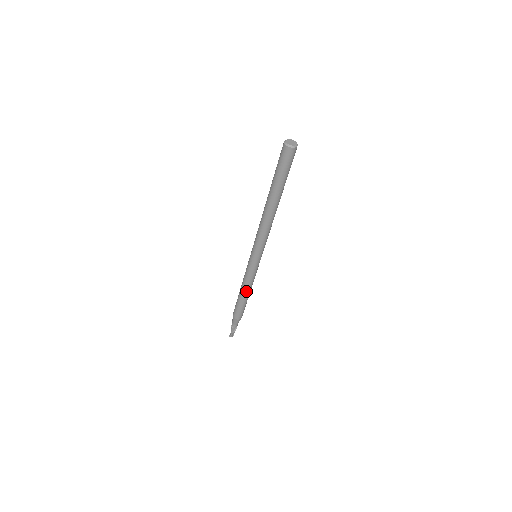
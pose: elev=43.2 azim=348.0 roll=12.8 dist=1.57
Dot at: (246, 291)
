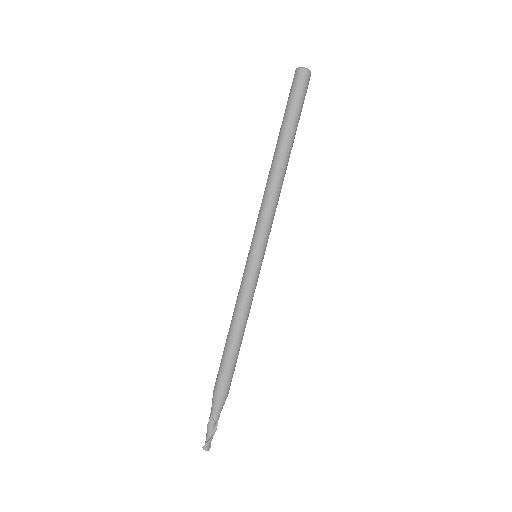
Dot at: (240, 326)
